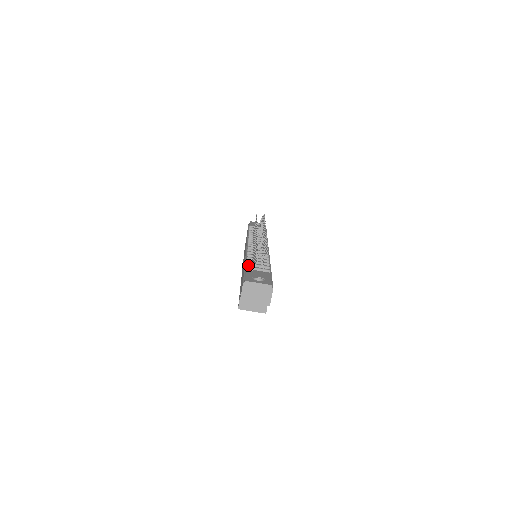
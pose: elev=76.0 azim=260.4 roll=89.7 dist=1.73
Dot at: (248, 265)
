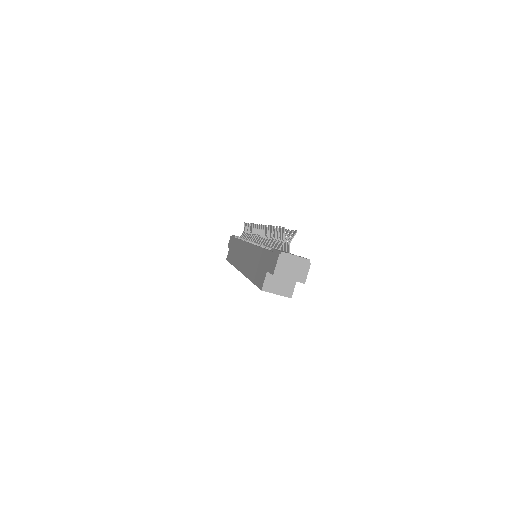
Dot at: occluded
